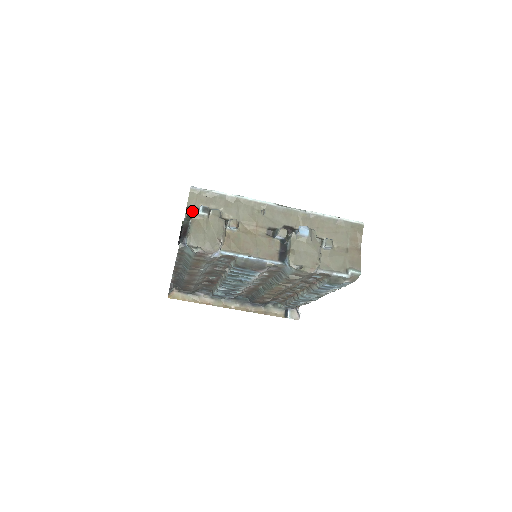
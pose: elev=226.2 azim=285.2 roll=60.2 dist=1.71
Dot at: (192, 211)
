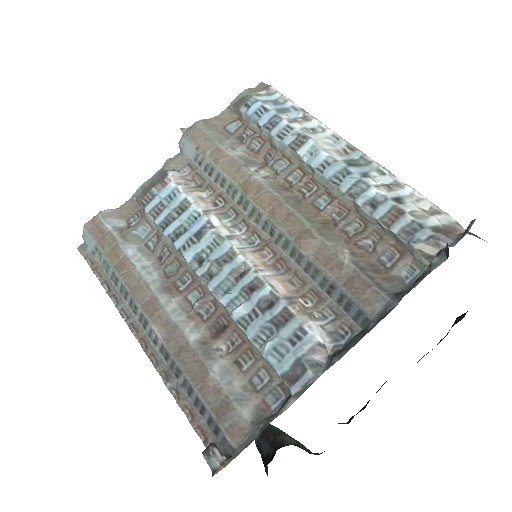
Dot at: occluded
